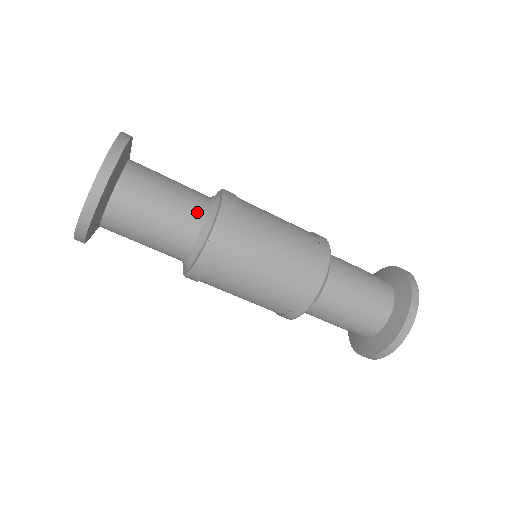
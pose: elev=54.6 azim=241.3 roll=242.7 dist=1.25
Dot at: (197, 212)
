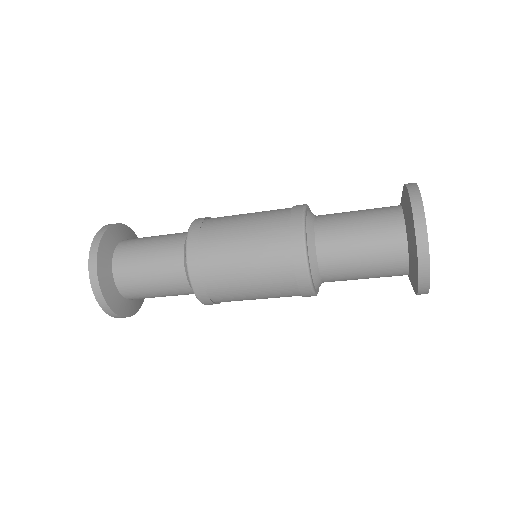
Dot at: (175, 249)
